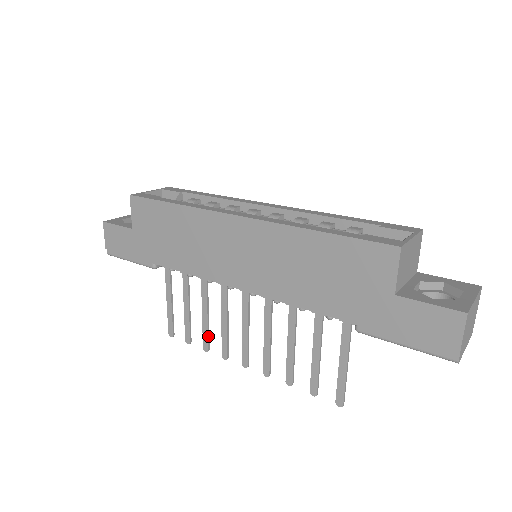
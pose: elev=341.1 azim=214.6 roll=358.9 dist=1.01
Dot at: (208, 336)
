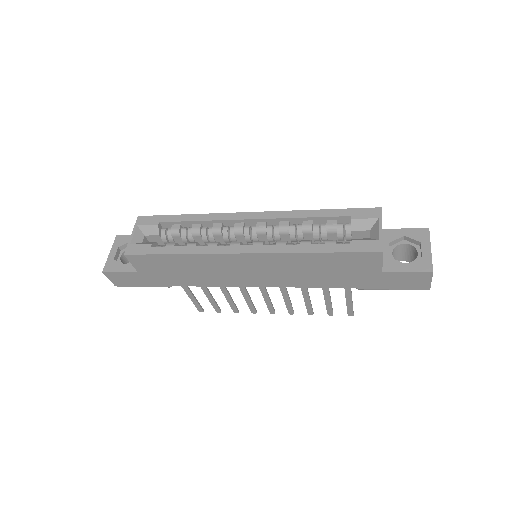
Dot at: (235, 306)
